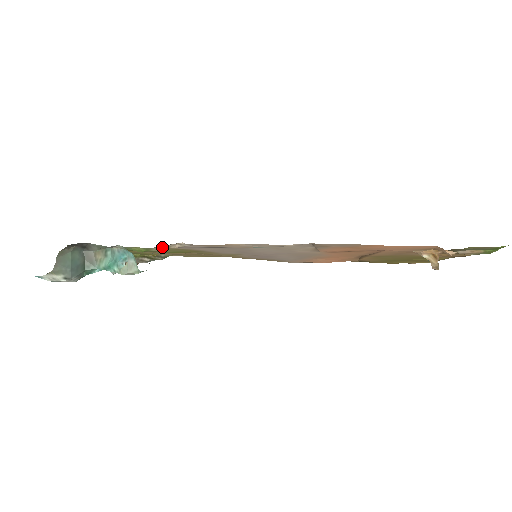
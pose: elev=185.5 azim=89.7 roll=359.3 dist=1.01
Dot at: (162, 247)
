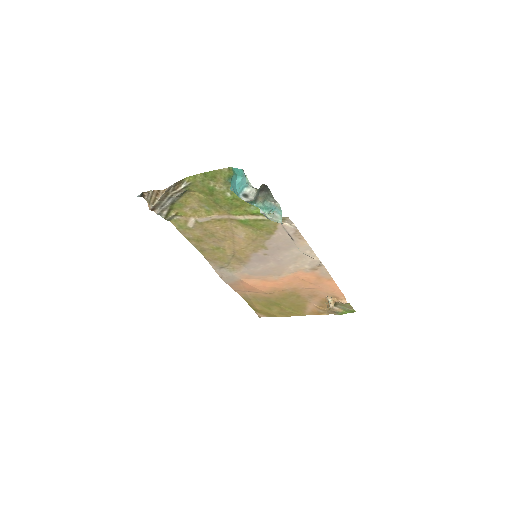
Dot at: (283, 219)
